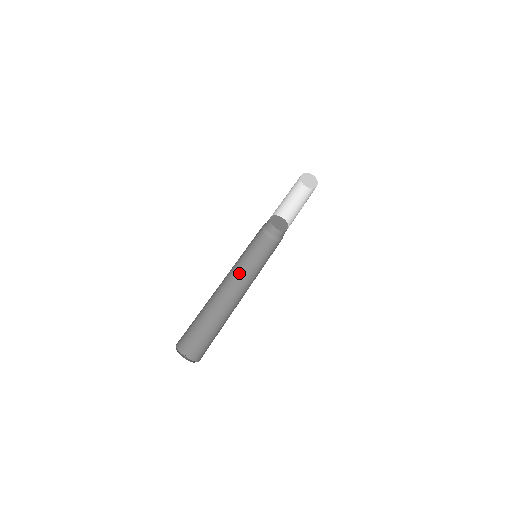
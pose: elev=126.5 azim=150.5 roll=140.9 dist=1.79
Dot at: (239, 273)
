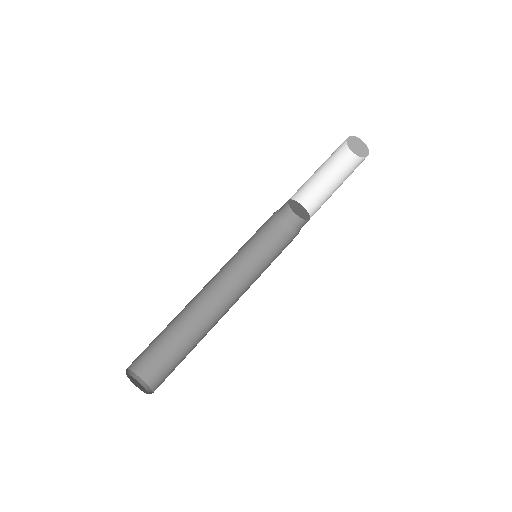
Dot at: (225, 266)
